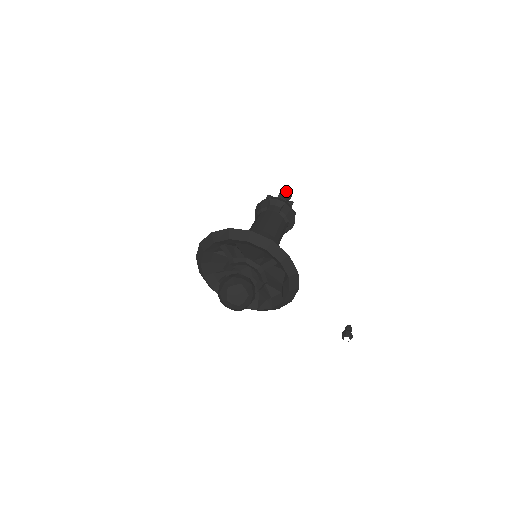
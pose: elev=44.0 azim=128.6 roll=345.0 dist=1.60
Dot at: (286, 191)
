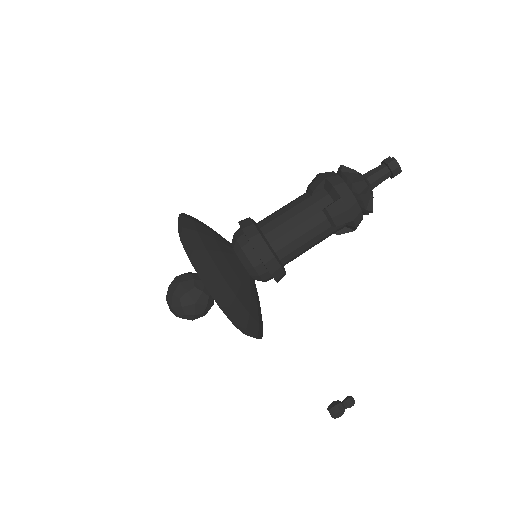
Dot at: (389, 164)
